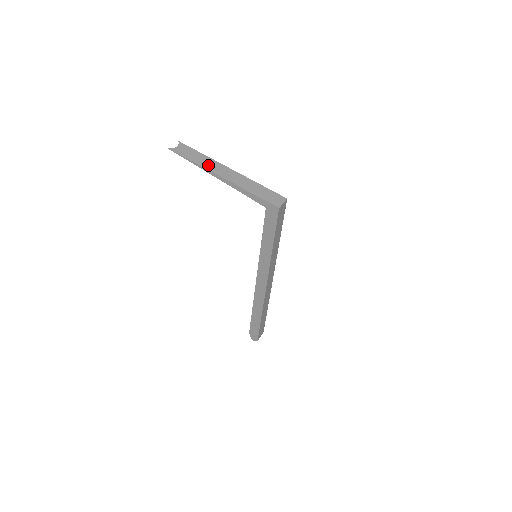
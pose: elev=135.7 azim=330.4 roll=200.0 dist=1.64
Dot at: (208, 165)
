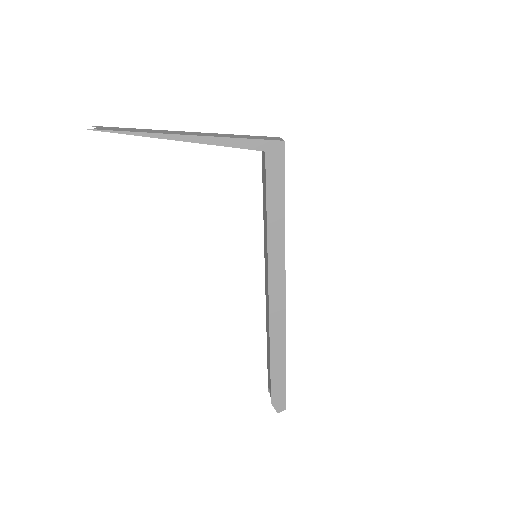
Dot at: (158, 132)
